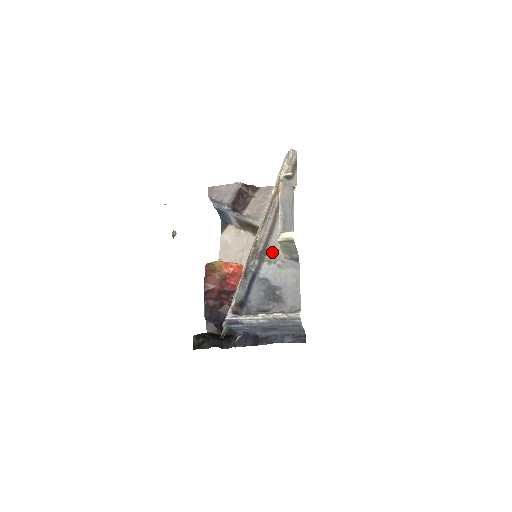
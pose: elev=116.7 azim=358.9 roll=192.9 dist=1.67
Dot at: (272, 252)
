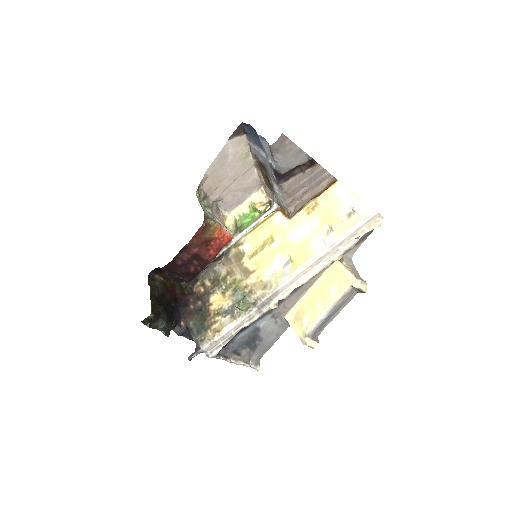
Dot at: (282, 309)
